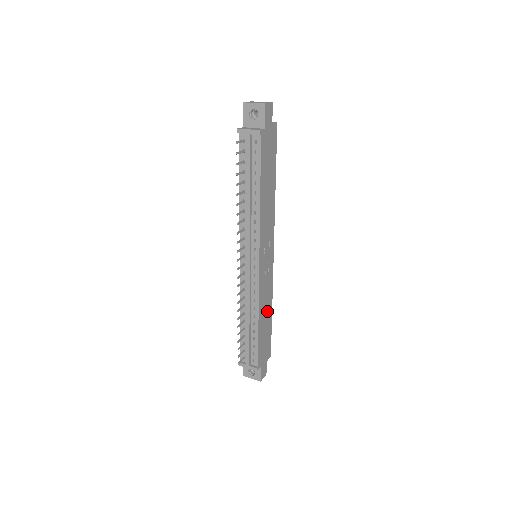
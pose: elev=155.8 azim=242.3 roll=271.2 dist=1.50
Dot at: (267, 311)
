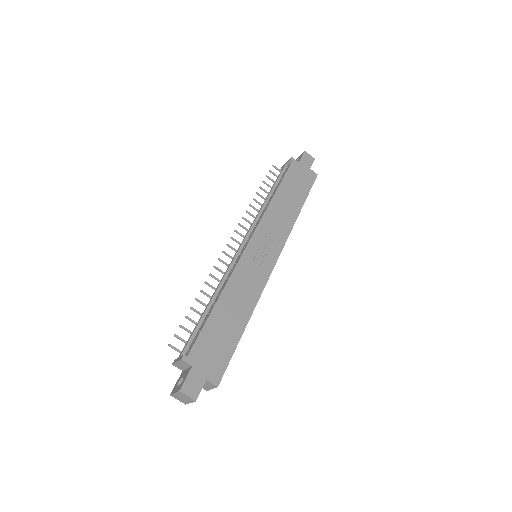
Dot at: (239, 310)
